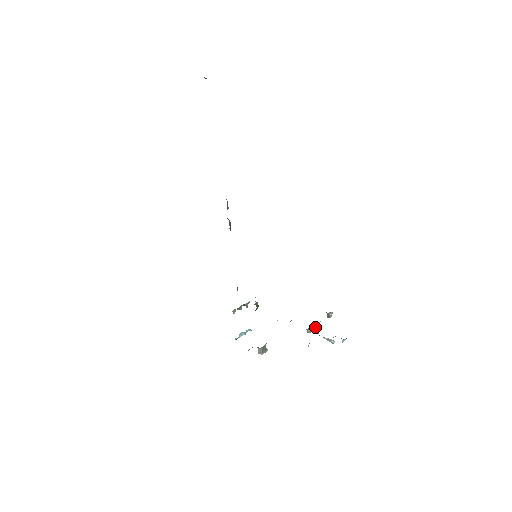
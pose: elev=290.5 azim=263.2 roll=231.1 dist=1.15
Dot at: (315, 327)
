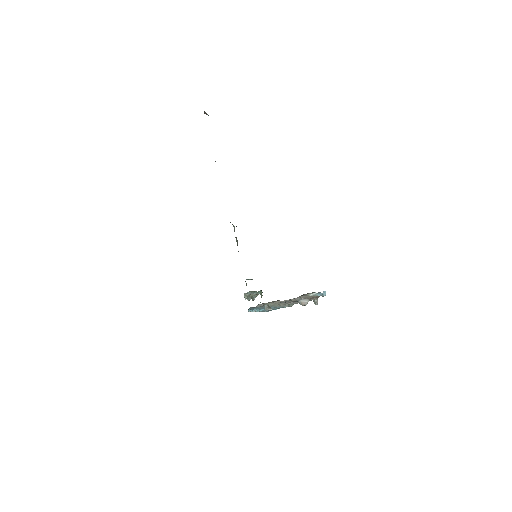
Dot at: (305, 303)
